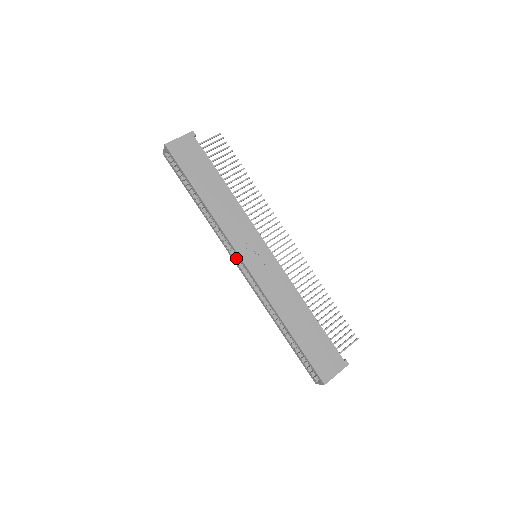
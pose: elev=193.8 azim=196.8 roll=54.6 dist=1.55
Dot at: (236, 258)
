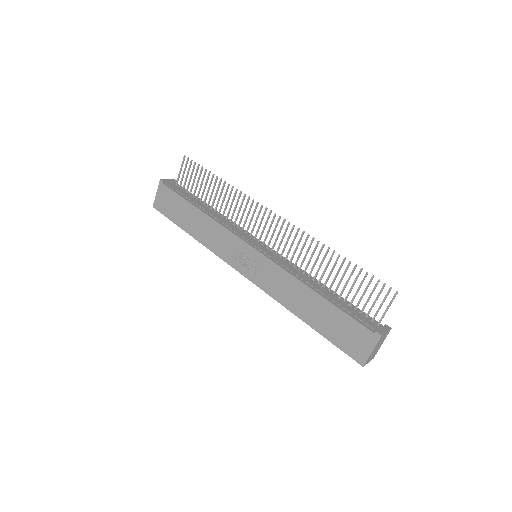
Dot at: occluded
